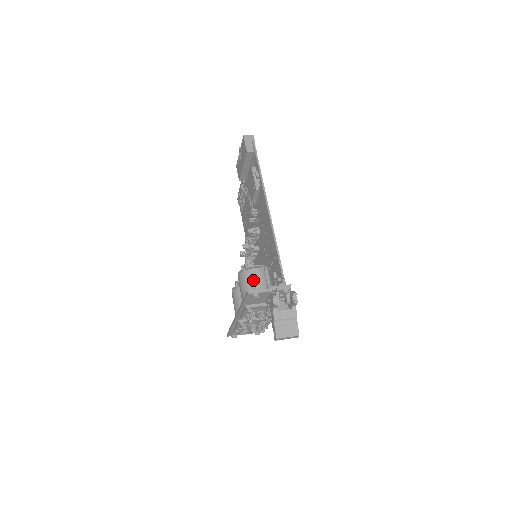
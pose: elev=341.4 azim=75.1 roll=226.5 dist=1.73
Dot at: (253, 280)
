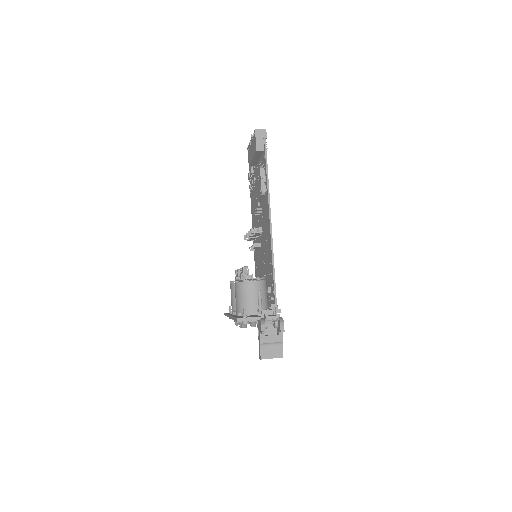
Dot at: (247, 293)
